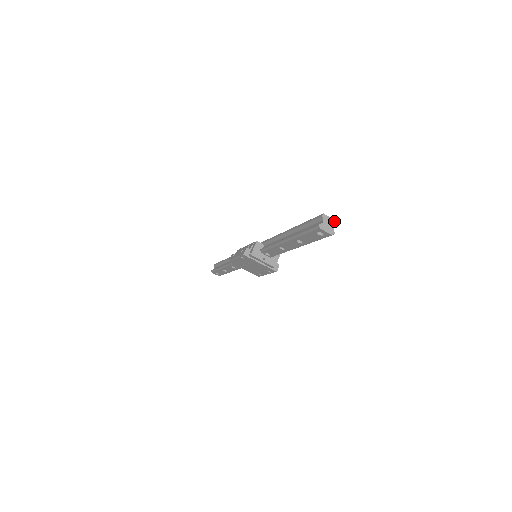
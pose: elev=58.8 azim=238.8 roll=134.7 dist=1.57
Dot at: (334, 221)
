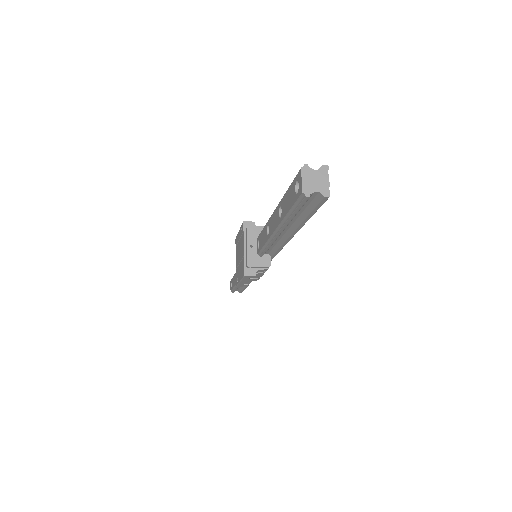
Dot at: (327, 188)
